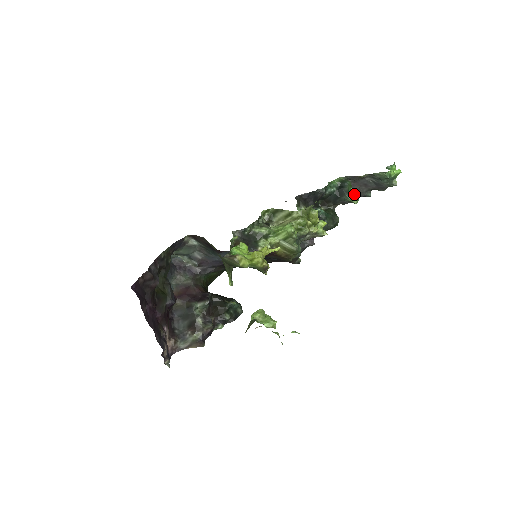
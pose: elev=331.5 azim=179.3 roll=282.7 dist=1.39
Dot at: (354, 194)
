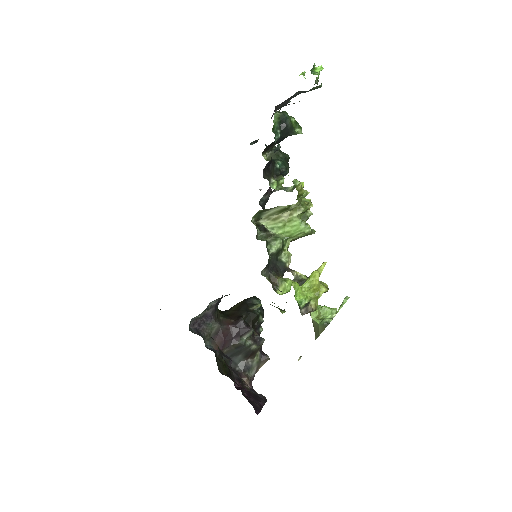
Dot at: (295, 123)
